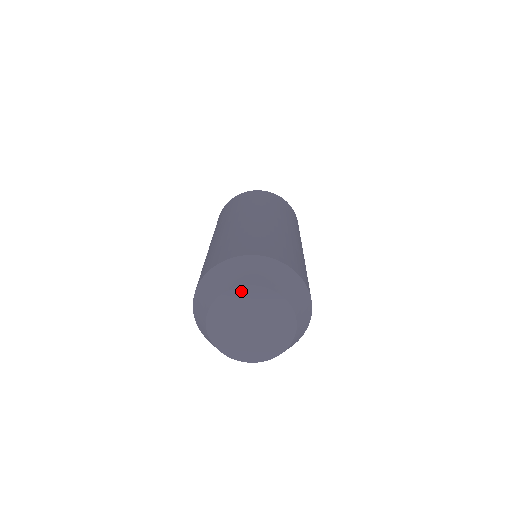
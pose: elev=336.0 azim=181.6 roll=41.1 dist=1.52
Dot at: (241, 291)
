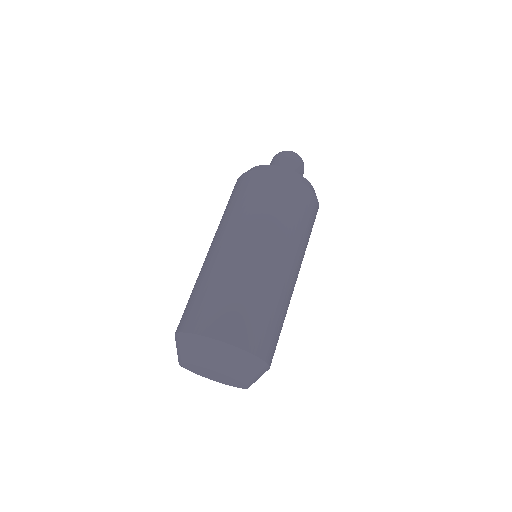
Dot at: (235, 380)
